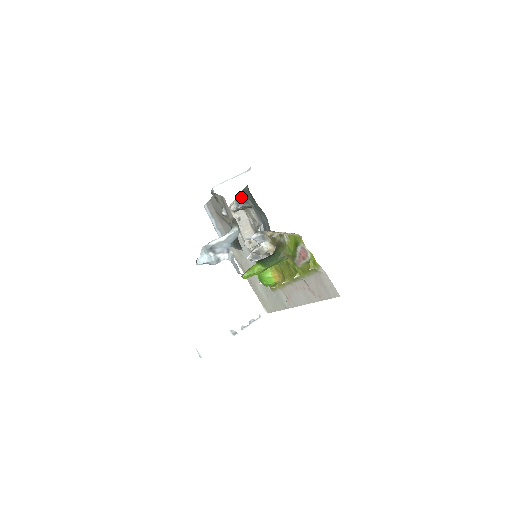
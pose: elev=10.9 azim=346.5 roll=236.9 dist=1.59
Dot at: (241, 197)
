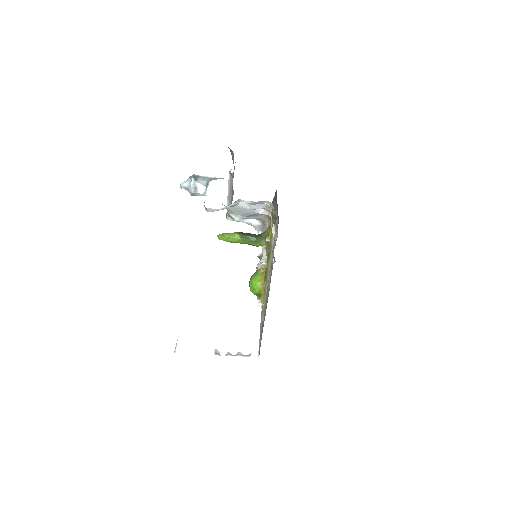
Dot at: (273, 204)
